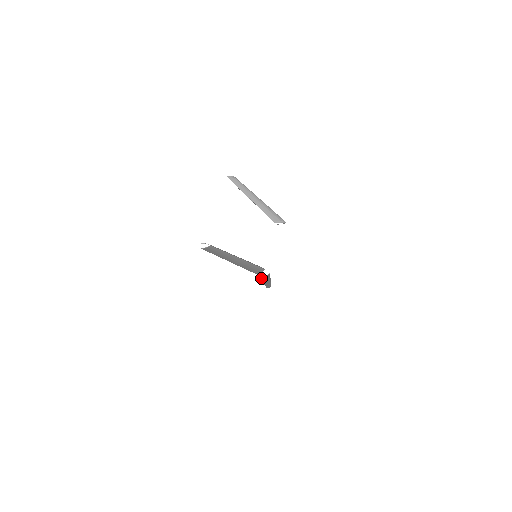
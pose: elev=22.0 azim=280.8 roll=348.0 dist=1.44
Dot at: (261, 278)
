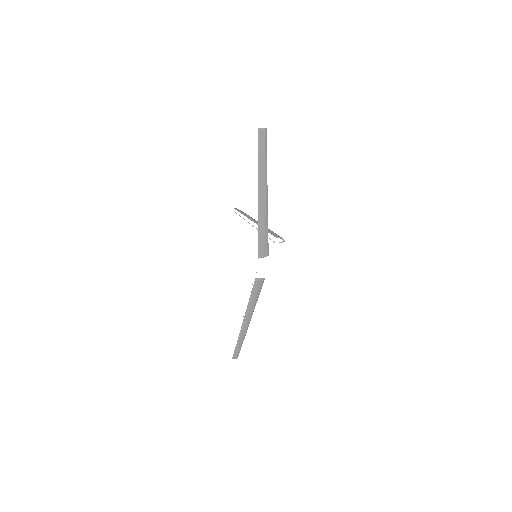
Dot at: (253, 288)
